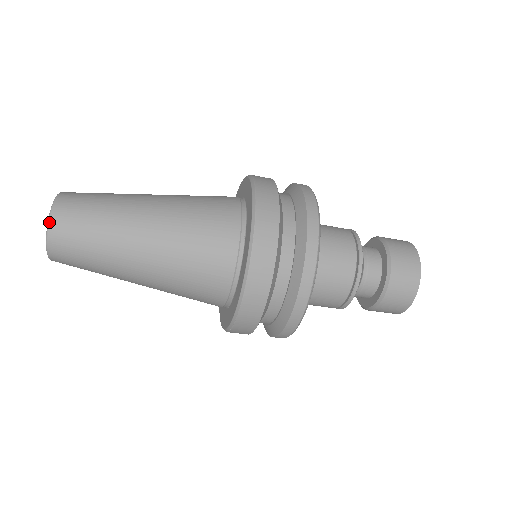
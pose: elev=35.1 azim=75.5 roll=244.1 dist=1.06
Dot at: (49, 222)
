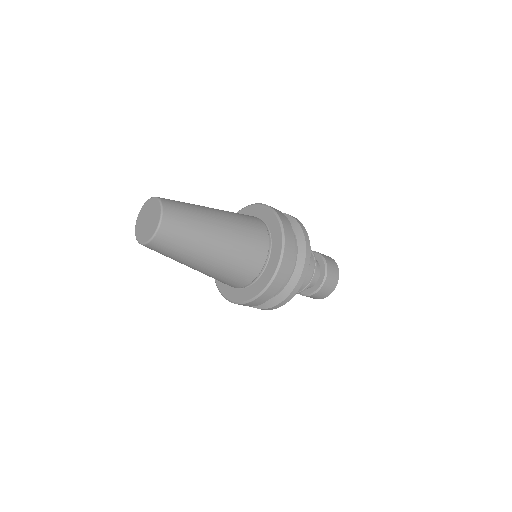
Dot at: (146, 244)
